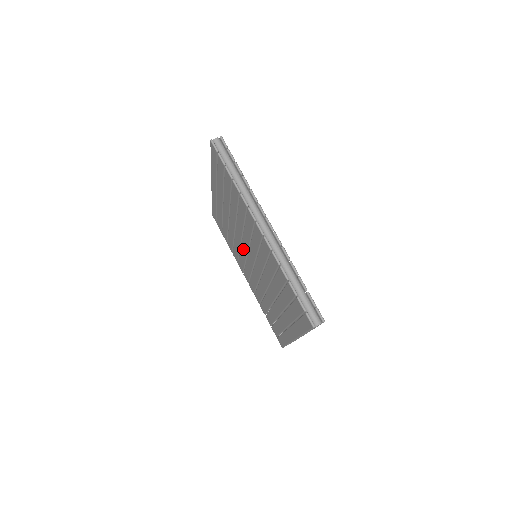
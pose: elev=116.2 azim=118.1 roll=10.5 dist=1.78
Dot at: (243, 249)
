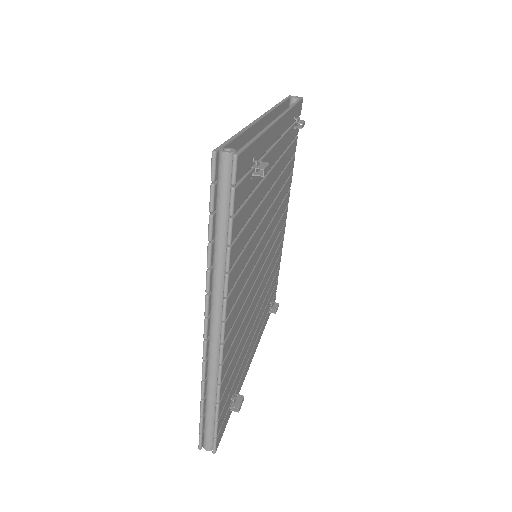
Dot at: occluded
